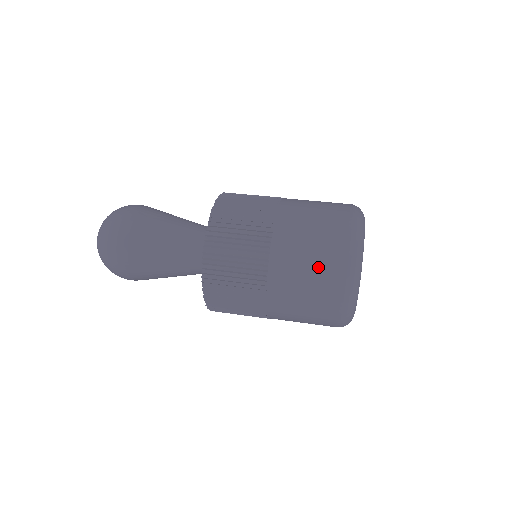
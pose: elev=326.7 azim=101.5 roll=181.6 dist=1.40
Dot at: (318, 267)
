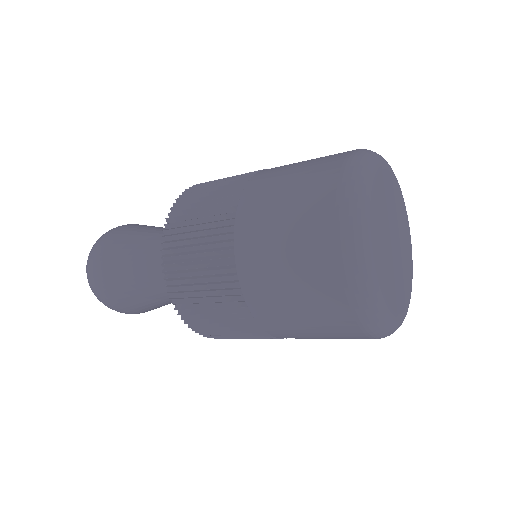
Dot at: (300, 262)
